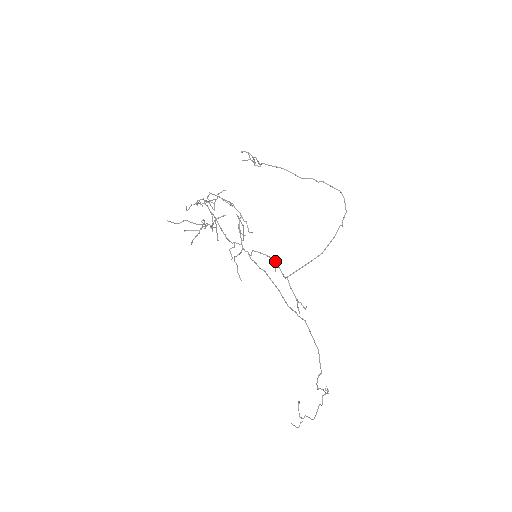
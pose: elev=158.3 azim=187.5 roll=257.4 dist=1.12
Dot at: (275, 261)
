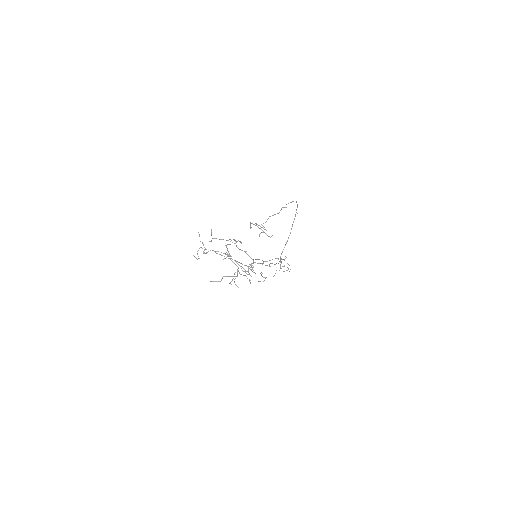
Dot at: (277, 258)
